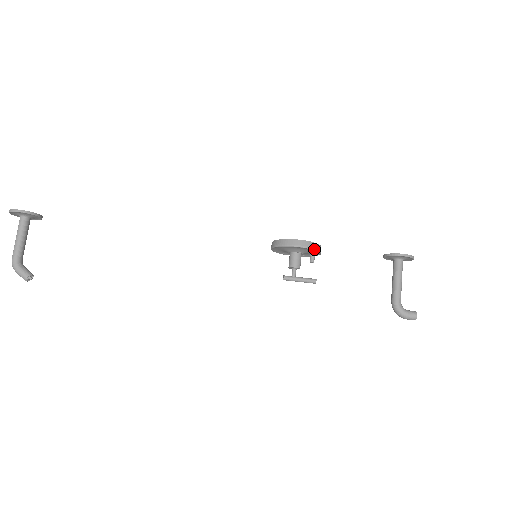
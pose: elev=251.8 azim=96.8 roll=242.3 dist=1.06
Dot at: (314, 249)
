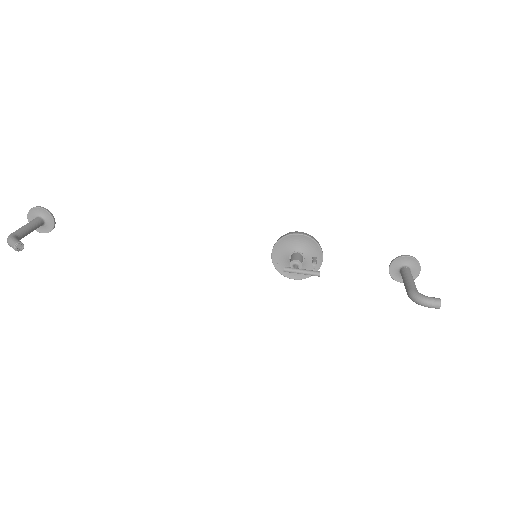
Dot at: (315, 240)
